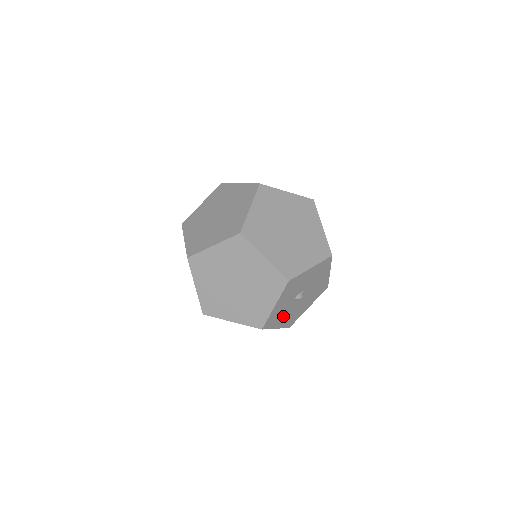
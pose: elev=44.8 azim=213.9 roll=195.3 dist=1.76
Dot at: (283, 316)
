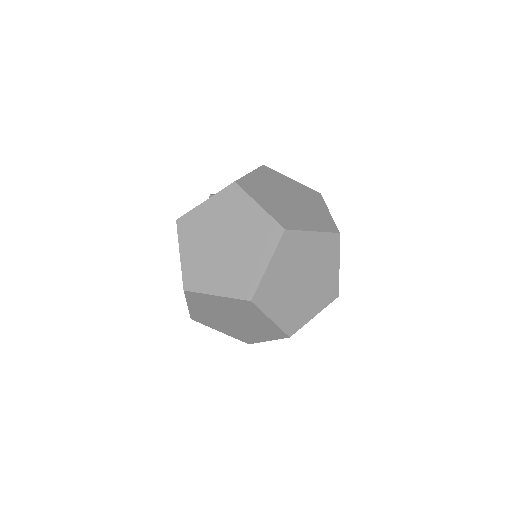
Dot at: occluded
